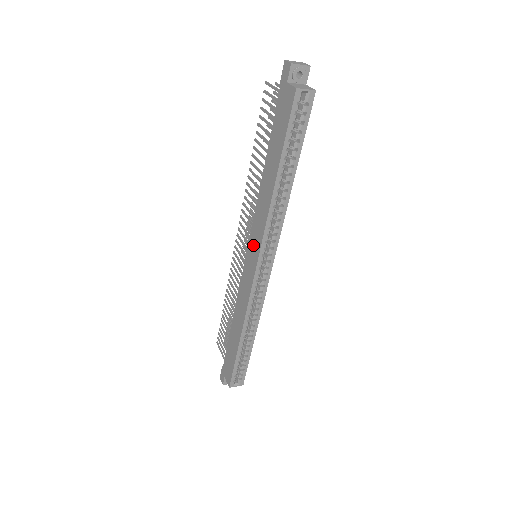
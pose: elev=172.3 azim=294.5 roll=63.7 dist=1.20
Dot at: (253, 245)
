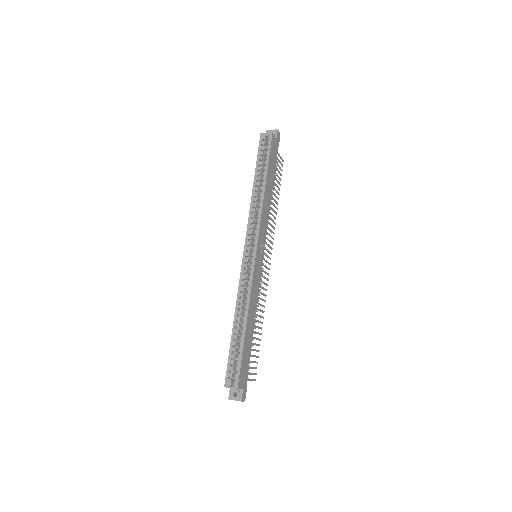
Dot at: occluded
